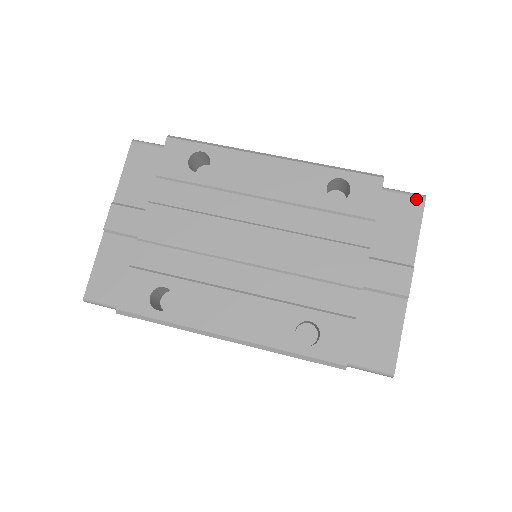
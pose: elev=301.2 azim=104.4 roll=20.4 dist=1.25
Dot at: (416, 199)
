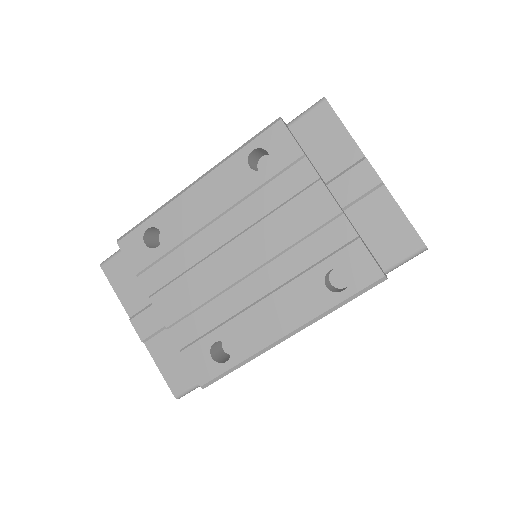
Dot at: (320, 107)
